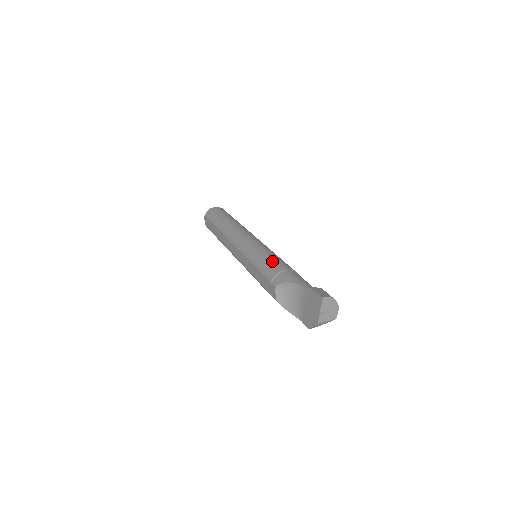
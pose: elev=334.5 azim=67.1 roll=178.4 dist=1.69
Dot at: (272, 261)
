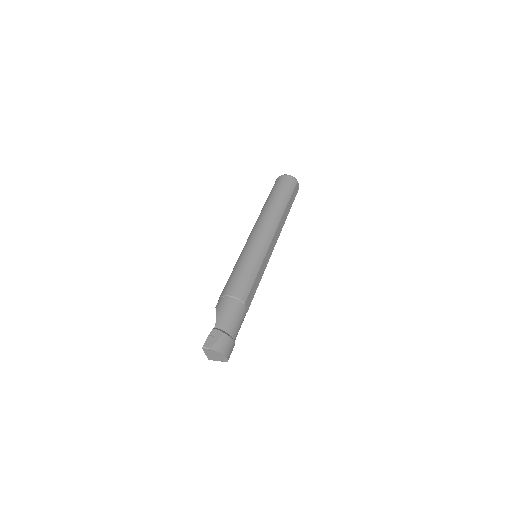
Dot at: (234, 279)
